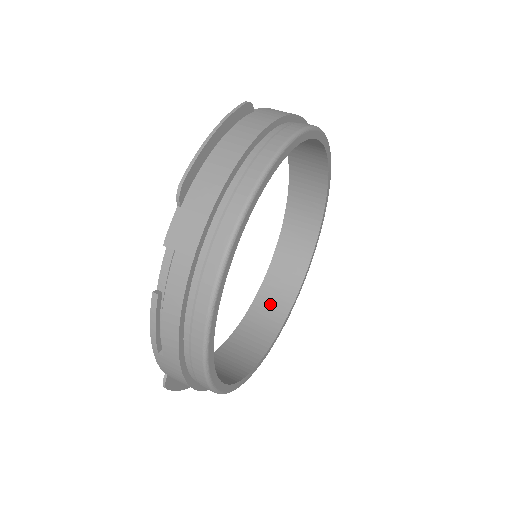
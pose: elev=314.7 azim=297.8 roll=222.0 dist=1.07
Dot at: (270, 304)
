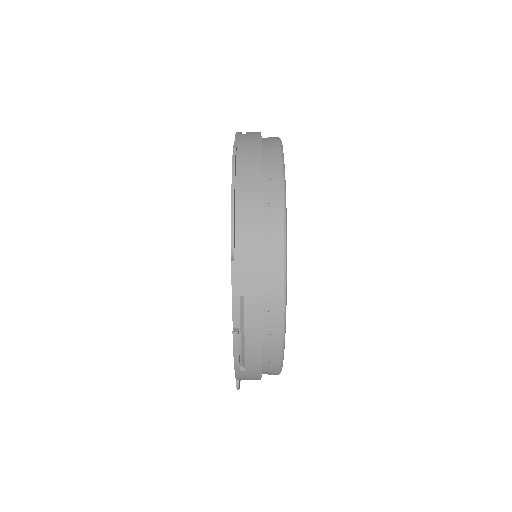
Dot at: occluded
